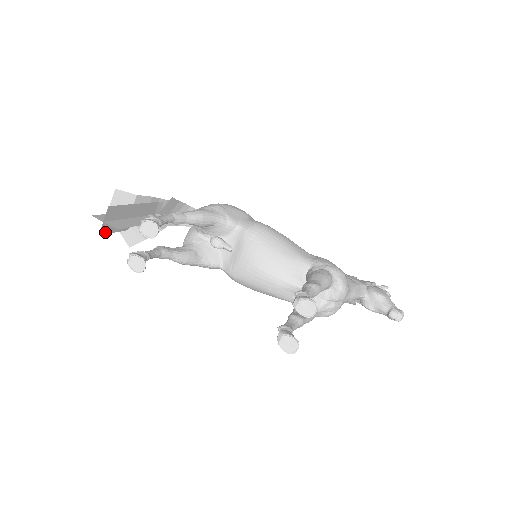
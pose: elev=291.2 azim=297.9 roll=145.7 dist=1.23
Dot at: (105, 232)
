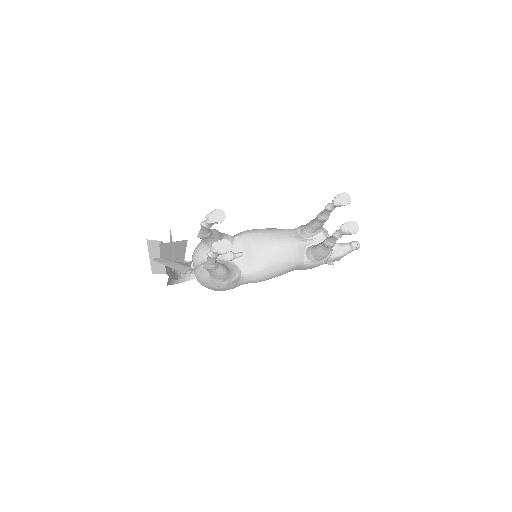
Dot at: (174, 255)
